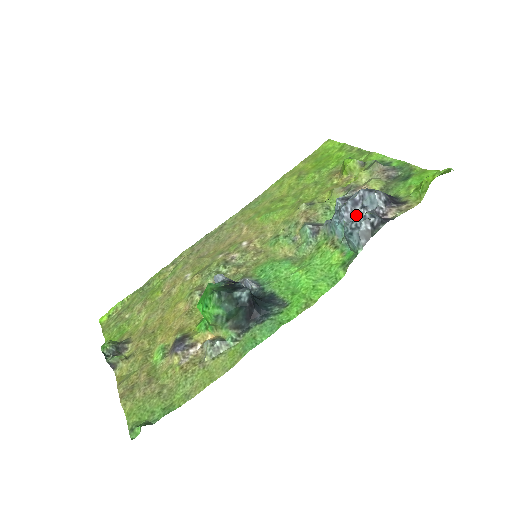
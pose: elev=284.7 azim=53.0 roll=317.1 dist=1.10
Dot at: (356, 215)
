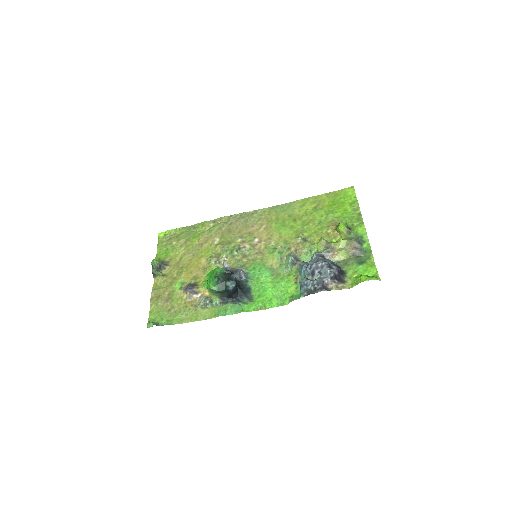
Dot at: (314, 274)
